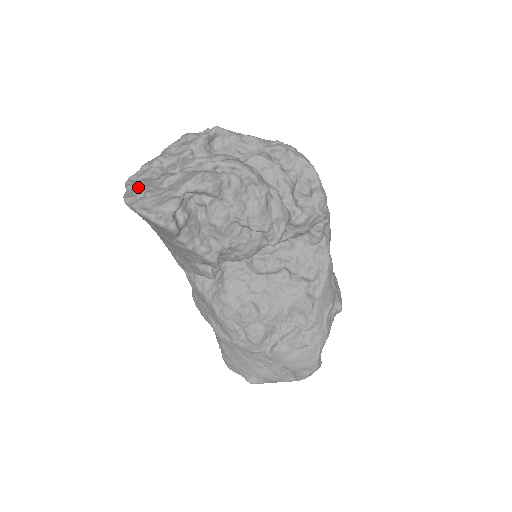
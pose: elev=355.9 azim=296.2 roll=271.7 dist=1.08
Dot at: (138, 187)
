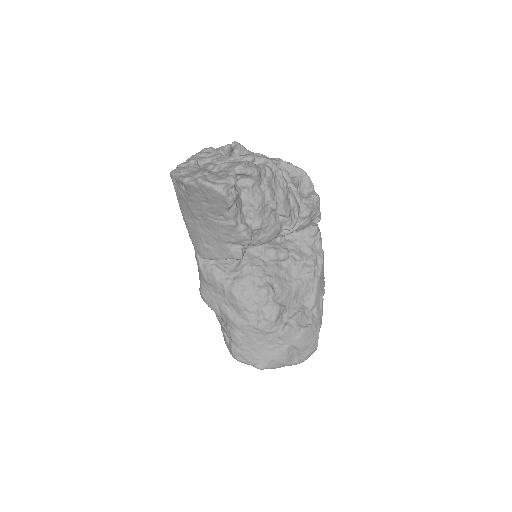
Dot at: (189, 173)
